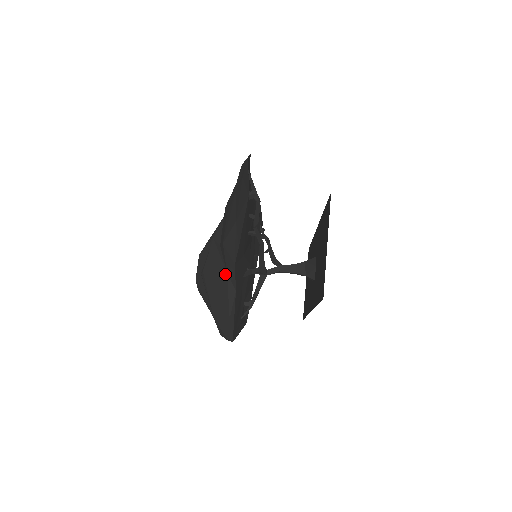
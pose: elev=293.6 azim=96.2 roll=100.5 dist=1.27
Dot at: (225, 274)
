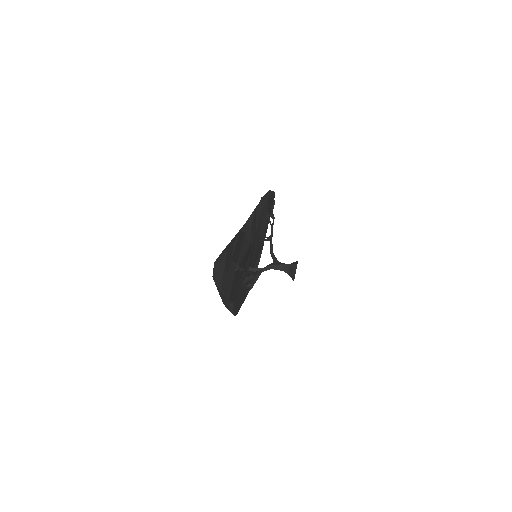
Dot at: occluded
